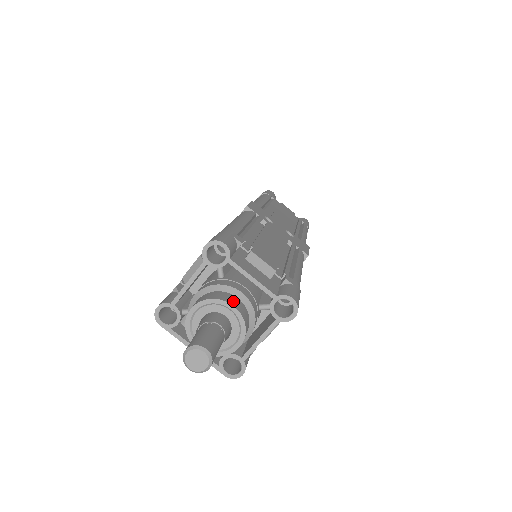
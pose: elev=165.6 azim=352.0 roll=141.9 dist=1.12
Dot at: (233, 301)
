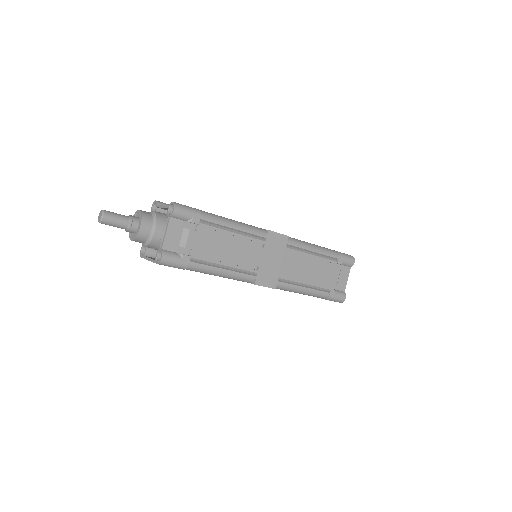
Dot at: (143, 211)
